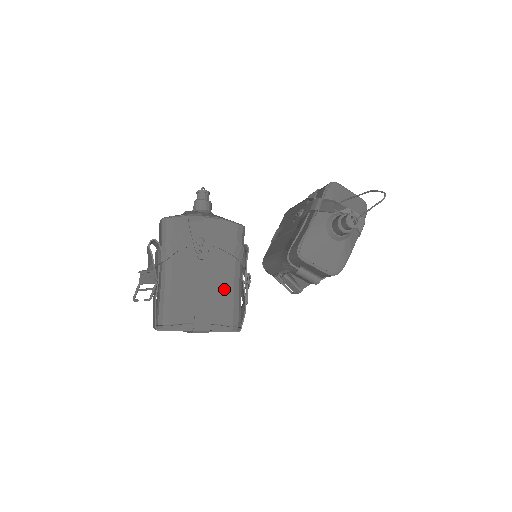
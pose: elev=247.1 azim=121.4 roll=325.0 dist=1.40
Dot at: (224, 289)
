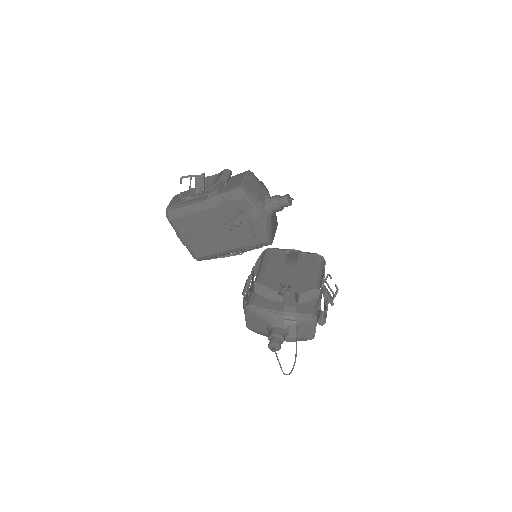
Dot at: (216, 246)
